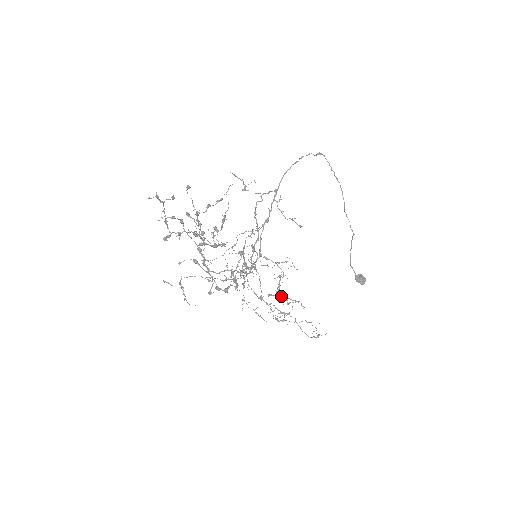
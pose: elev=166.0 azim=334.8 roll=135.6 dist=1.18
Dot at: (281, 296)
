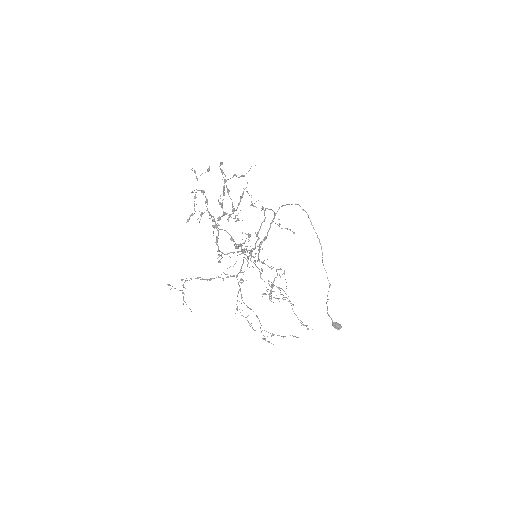
Dot at: (273, 297)
